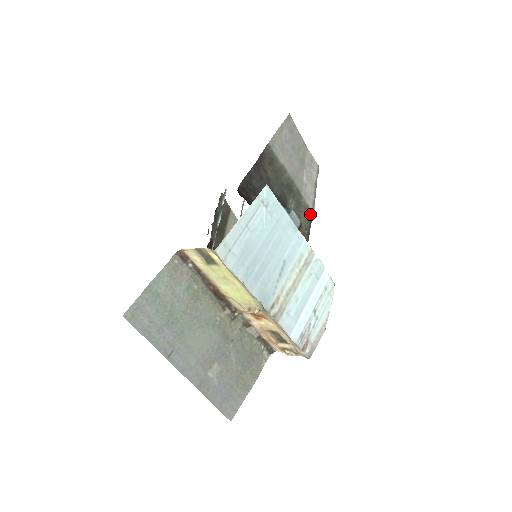
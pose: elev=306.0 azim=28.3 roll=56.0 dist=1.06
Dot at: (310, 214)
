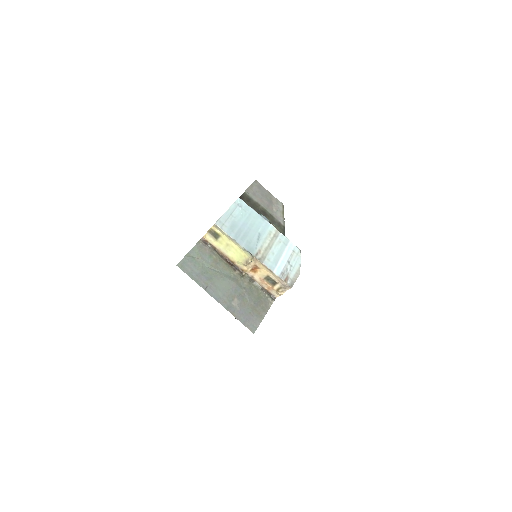
Dot at: (283, 227)
